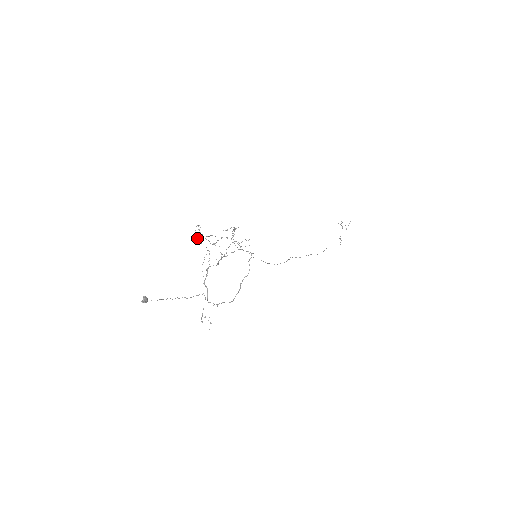
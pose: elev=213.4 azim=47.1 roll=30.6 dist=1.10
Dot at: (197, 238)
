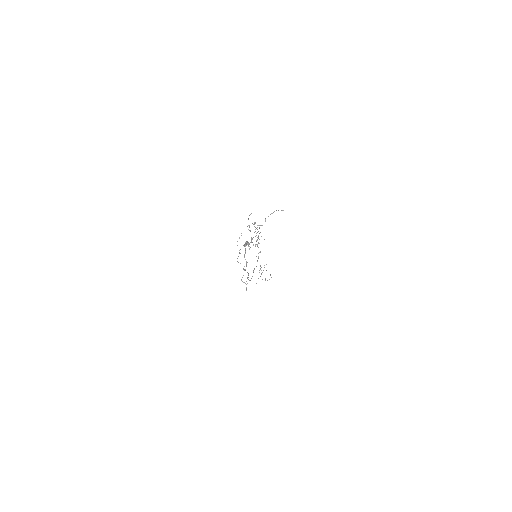
Dot at: (265, 219)
